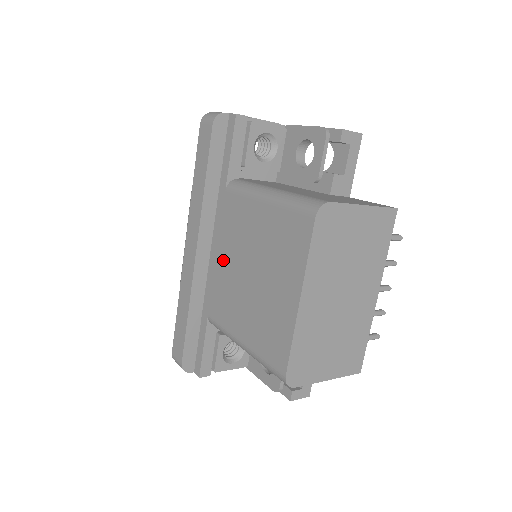
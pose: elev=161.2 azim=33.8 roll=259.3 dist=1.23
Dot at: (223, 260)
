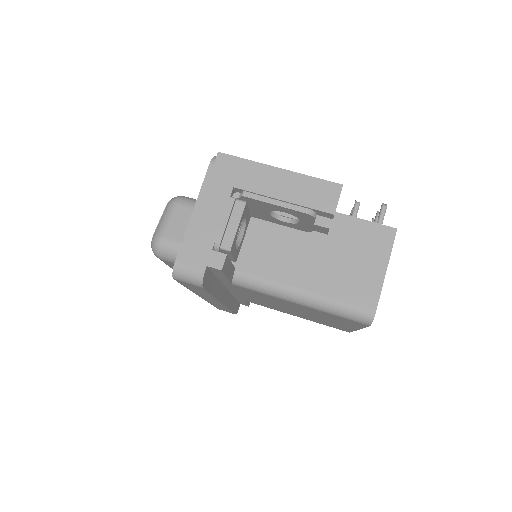
Dot at: (252, 298)
